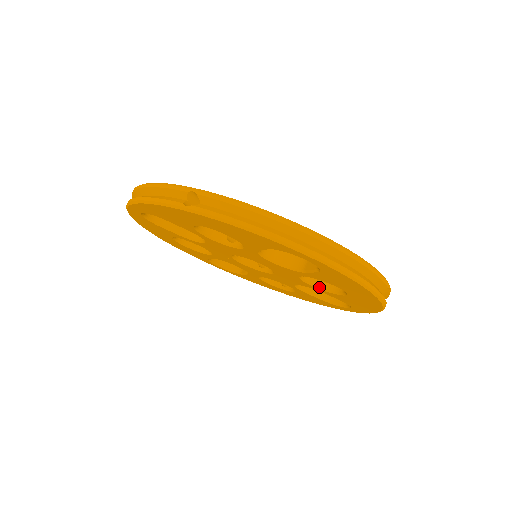
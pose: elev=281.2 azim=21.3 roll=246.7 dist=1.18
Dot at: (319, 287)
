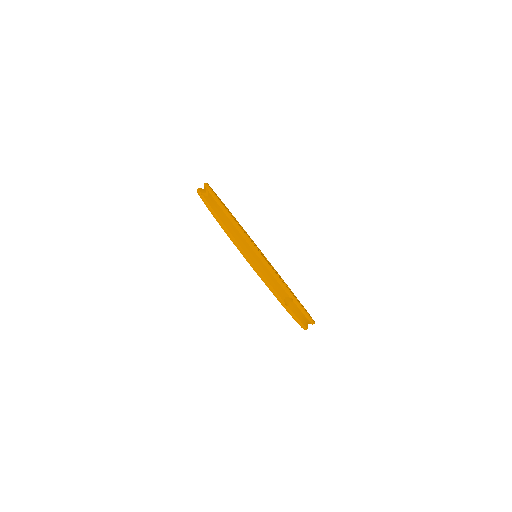
Dot at: occluded
